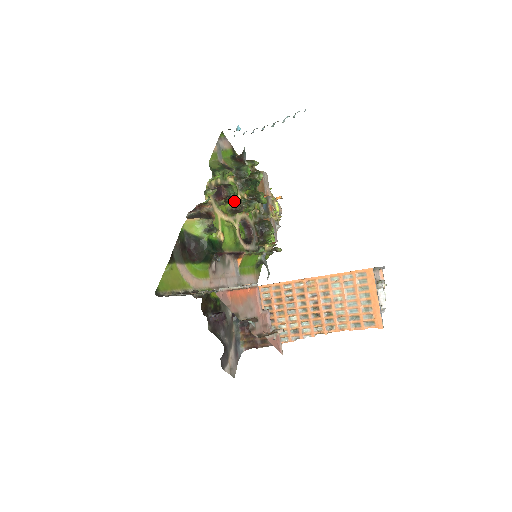
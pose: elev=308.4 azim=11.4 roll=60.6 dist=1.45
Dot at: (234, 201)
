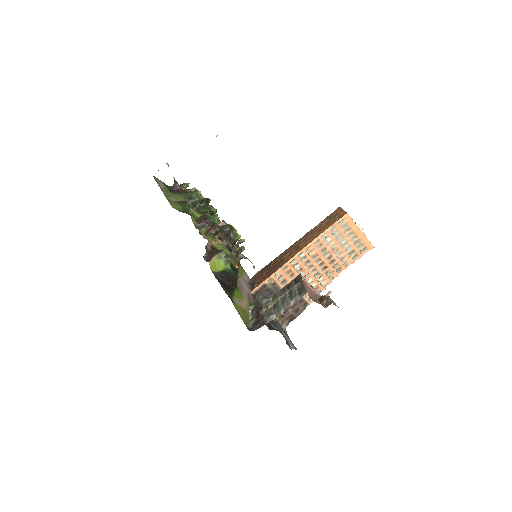
Dot at: occluded
